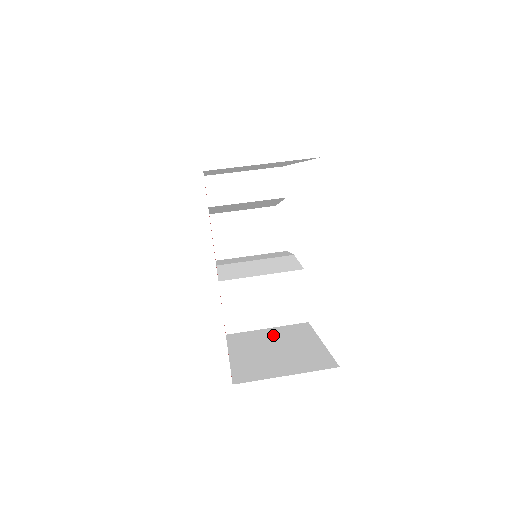
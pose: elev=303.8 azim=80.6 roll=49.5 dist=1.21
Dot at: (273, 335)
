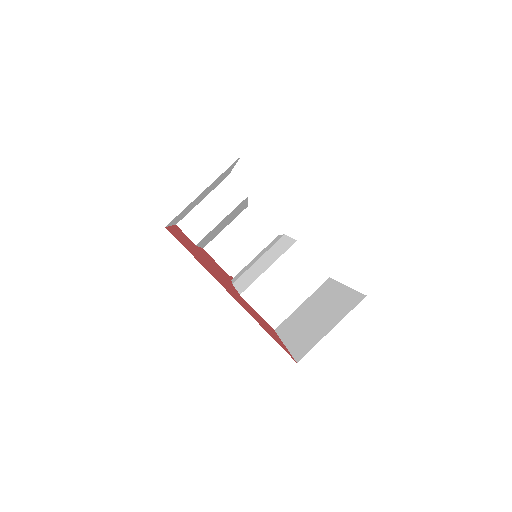
Dot at: (308, 306)
